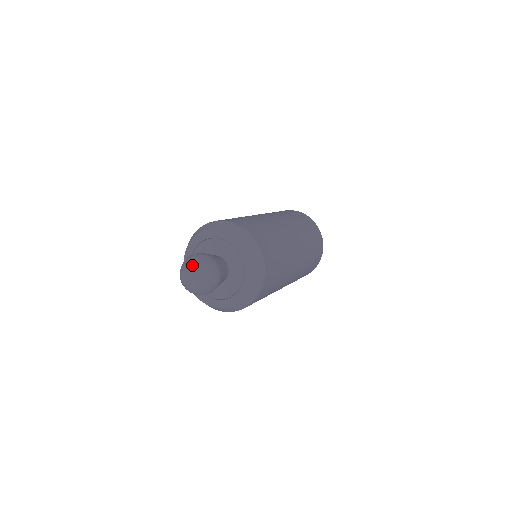
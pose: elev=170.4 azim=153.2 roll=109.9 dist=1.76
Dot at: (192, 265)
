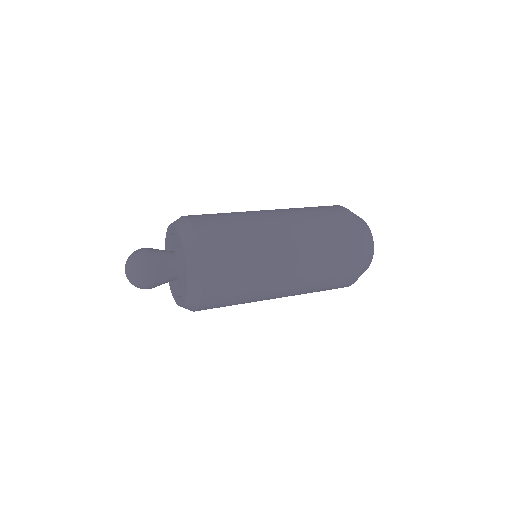
Dot at: (130, 268)
